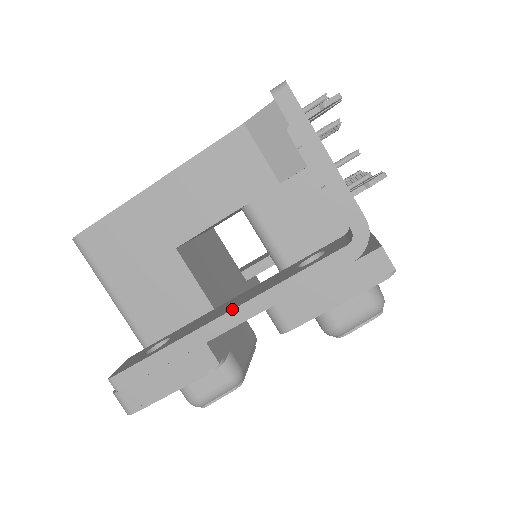
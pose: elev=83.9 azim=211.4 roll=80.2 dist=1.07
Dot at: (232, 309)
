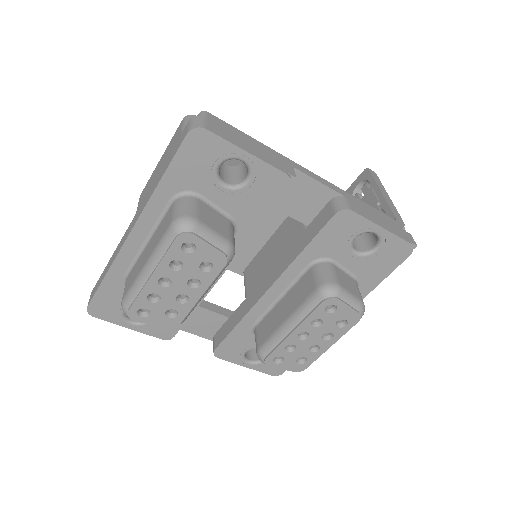
Dot at: (319, 176)
